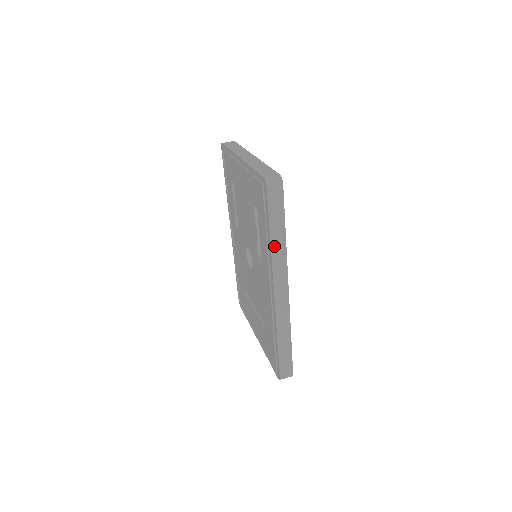
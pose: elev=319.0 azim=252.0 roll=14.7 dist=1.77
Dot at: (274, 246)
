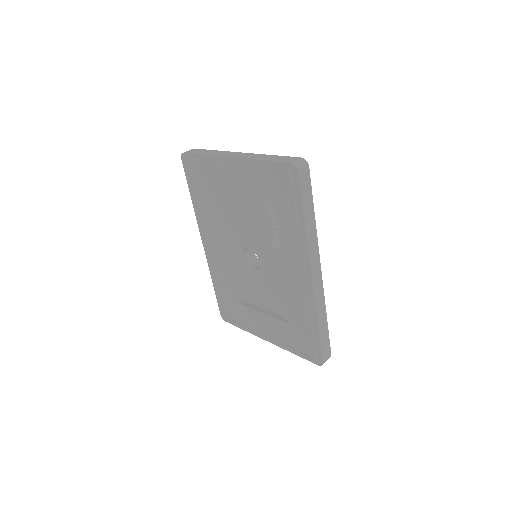
Dot at: (308, 230)
